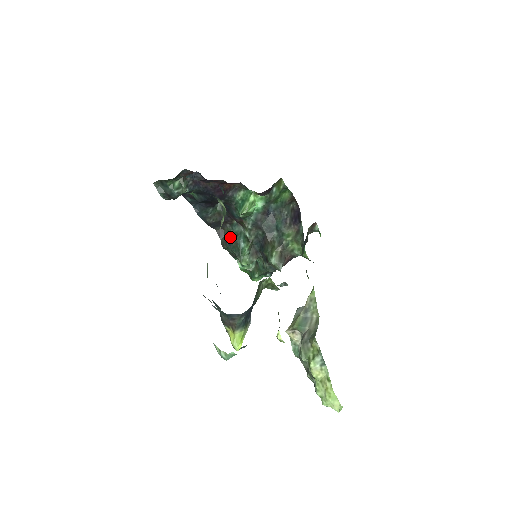
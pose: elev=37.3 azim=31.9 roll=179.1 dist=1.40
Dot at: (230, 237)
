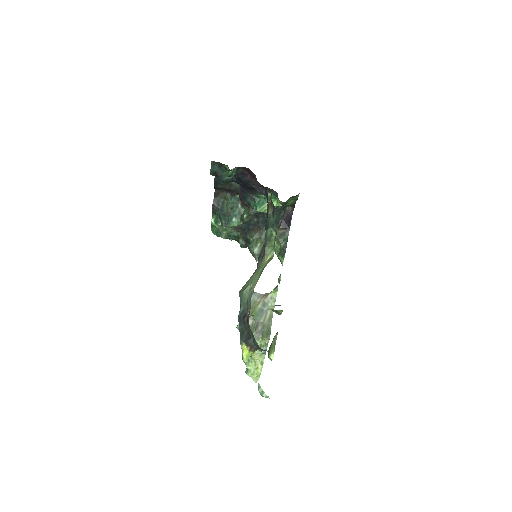
Dot at: (225, 204)
